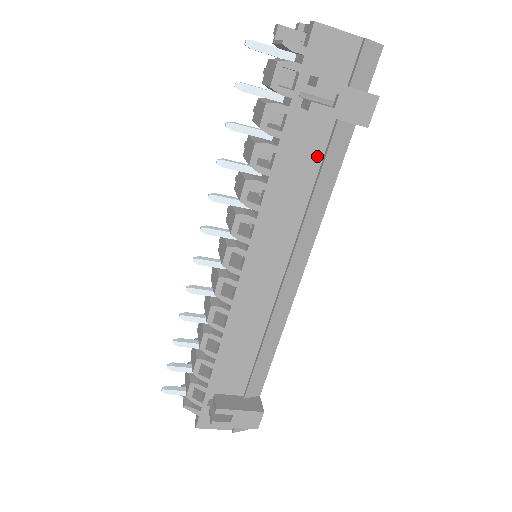
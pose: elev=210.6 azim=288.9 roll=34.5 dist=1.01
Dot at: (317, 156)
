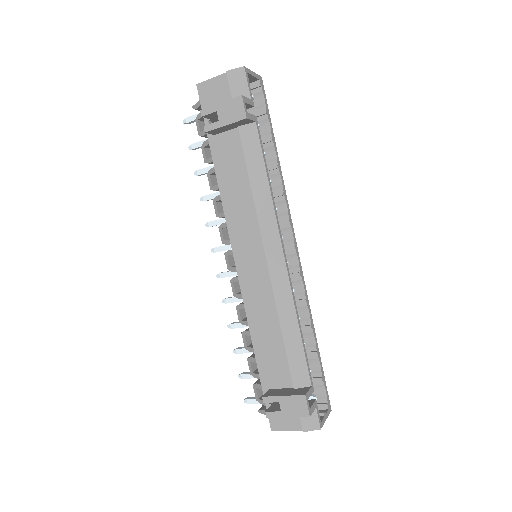
Dot at: (241, 158)
